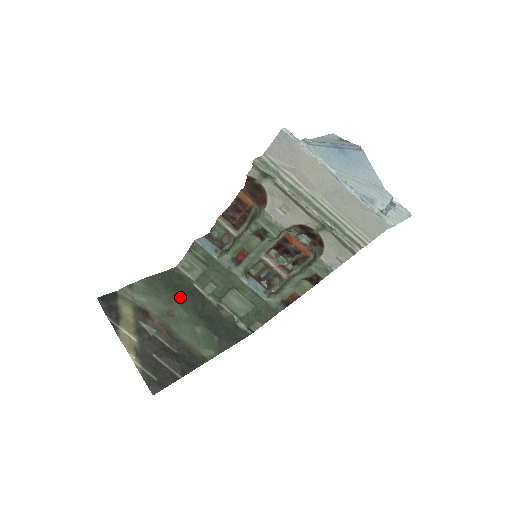
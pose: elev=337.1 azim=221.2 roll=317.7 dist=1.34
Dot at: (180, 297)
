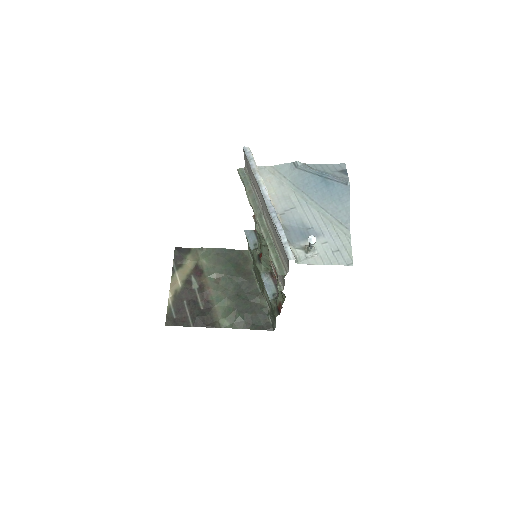
Dot at: (232, 273)
